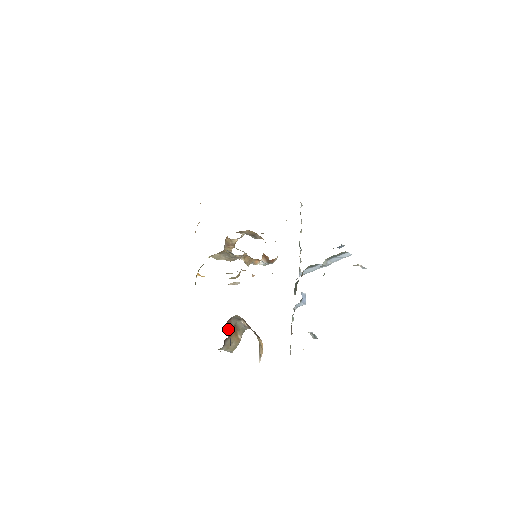
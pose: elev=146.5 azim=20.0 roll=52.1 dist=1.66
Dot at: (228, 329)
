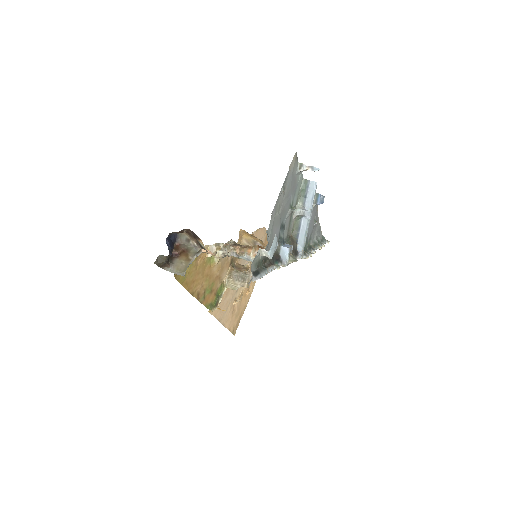
Dot at: (175, 248)
